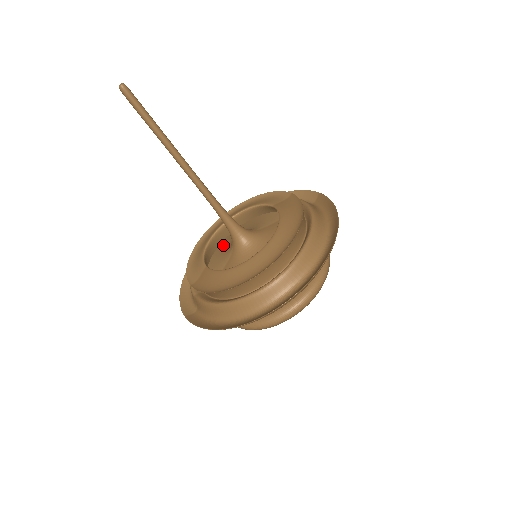
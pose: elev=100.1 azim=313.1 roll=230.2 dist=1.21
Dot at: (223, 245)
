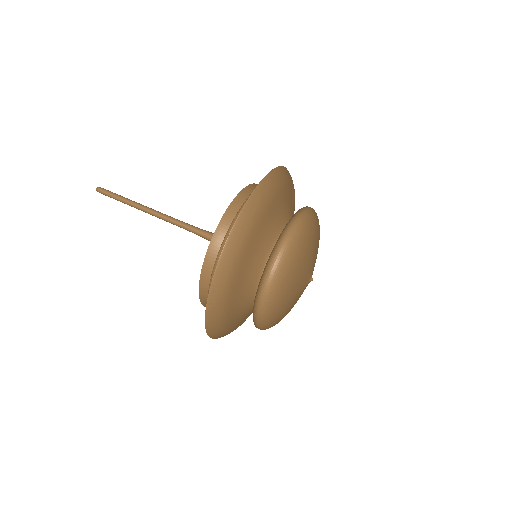
Dot at: occluded
